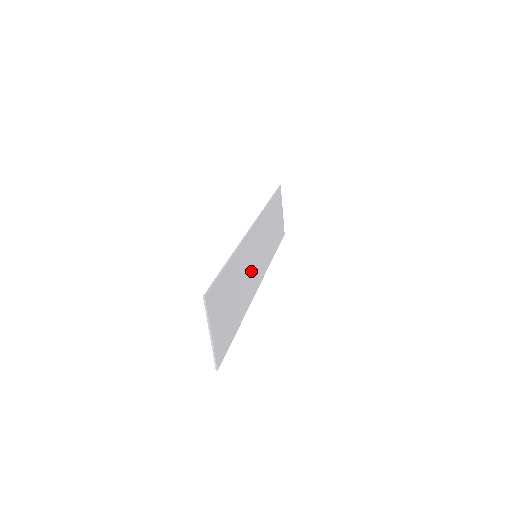
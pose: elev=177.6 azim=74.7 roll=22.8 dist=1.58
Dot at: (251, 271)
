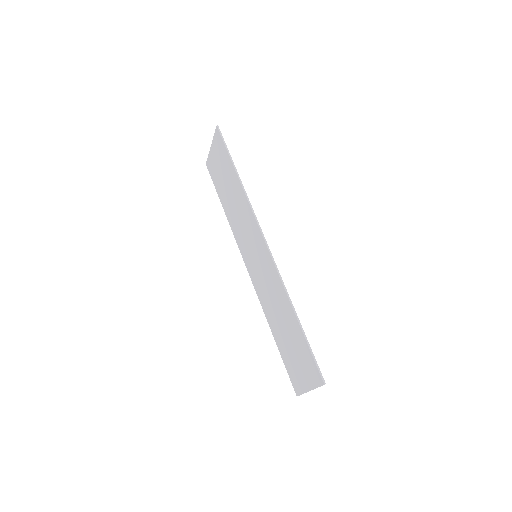
Dot at: (263, 279)
